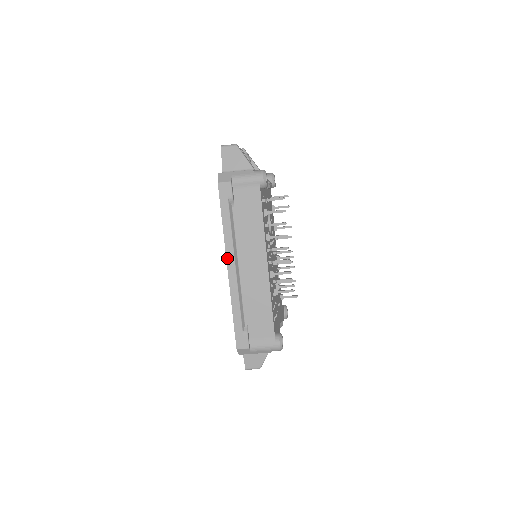
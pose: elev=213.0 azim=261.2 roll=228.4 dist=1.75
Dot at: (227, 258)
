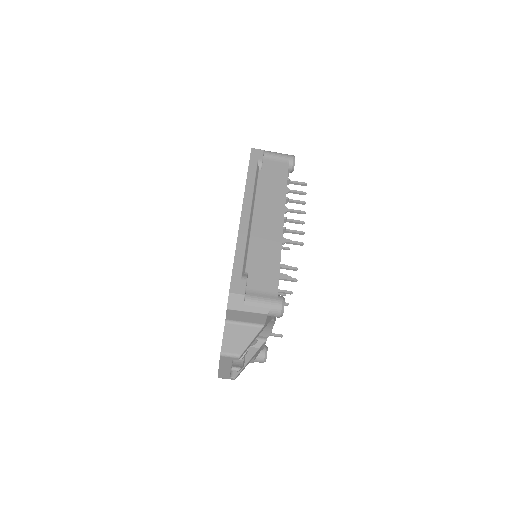
Dot at: (244, 203)
